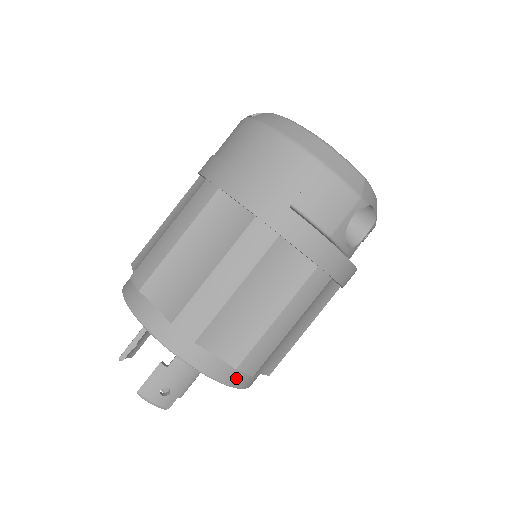
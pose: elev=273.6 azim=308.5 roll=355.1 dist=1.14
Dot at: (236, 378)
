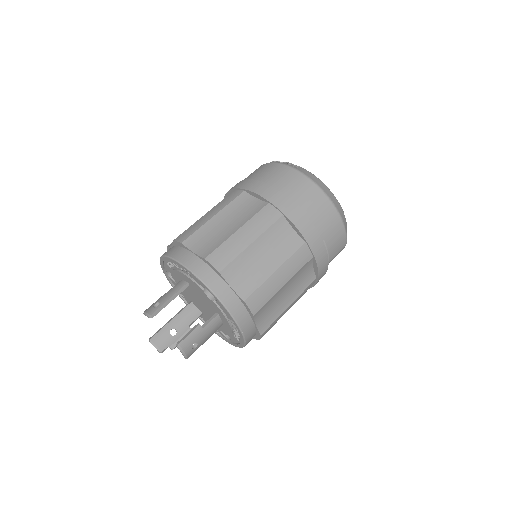
Dot at: occluded
